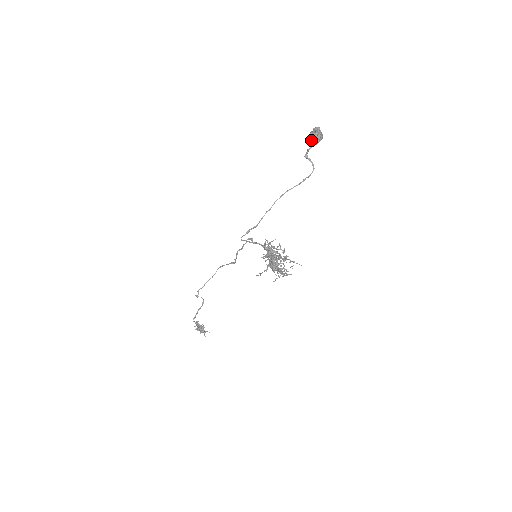
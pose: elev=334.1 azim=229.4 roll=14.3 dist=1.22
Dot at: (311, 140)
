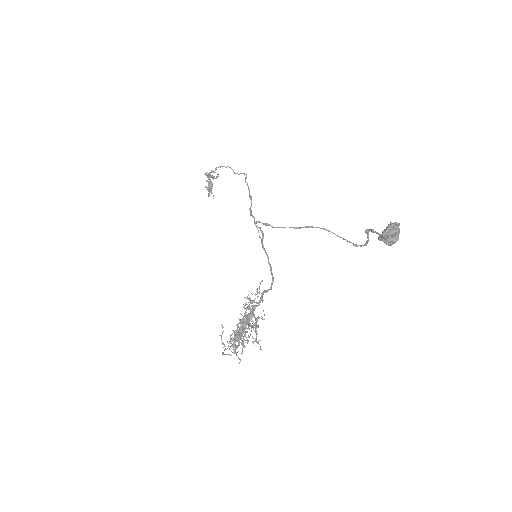
Dot at: (378, 238)
